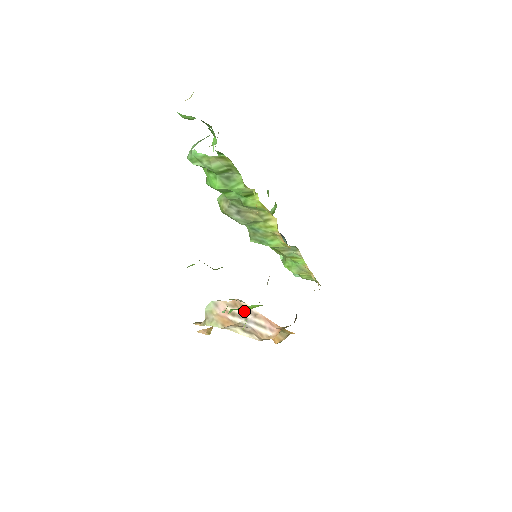
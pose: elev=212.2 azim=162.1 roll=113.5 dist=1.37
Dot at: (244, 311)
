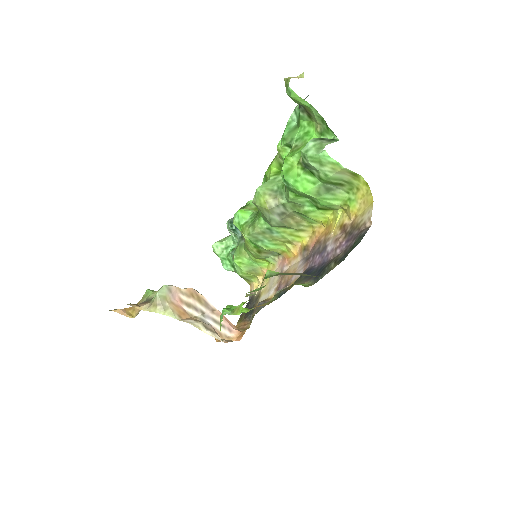
Dot at: (201, 304)
